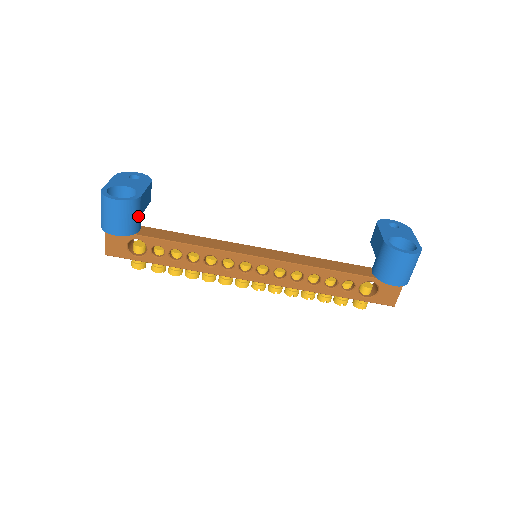
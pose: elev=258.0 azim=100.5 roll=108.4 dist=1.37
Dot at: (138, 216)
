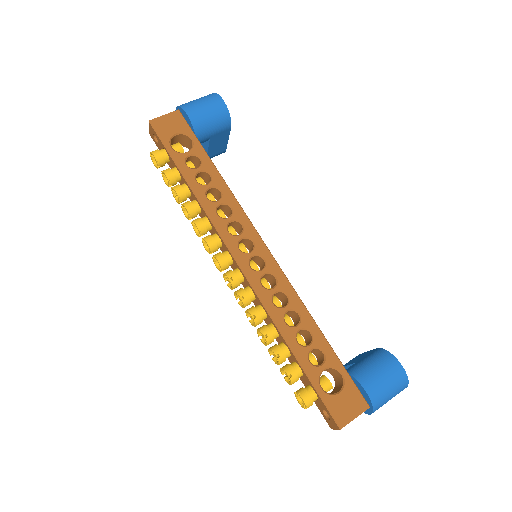
Dot at: (213, 131)
